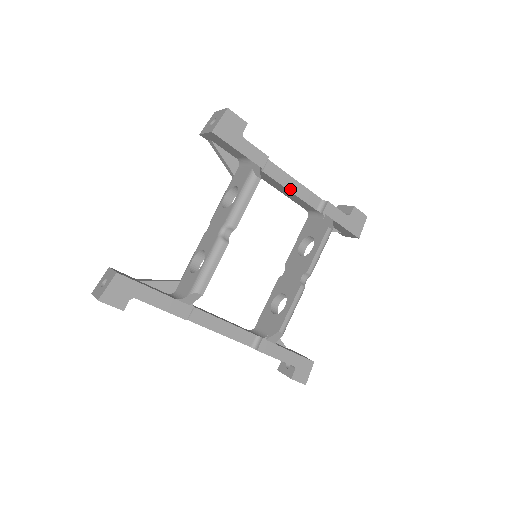
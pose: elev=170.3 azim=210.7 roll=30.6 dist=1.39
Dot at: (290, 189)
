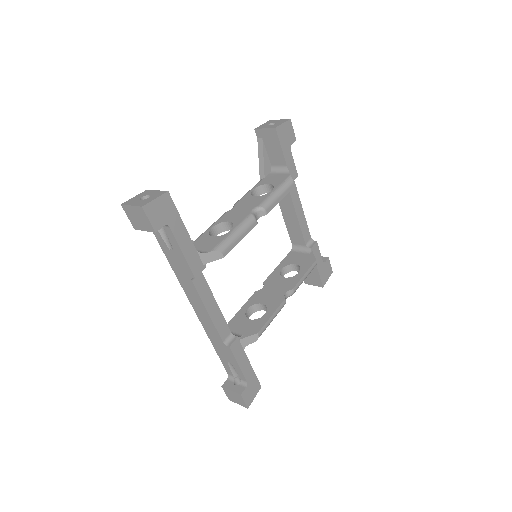
Dot at: (297, 214)
